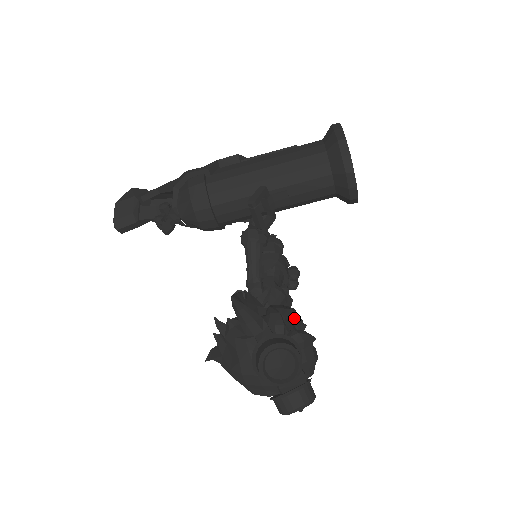
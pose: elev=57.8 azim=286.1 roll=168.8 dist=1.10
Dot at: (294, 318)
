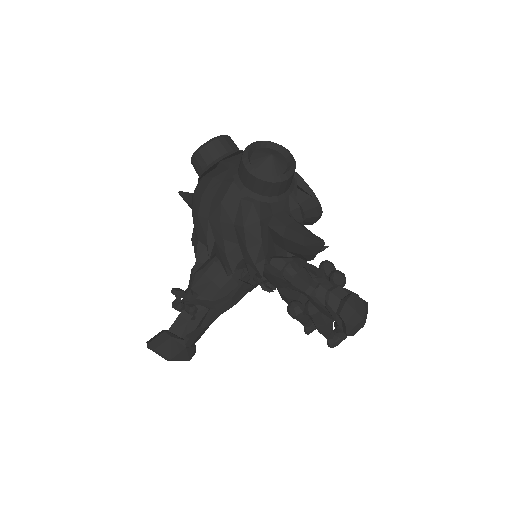
Dot at: occluded
